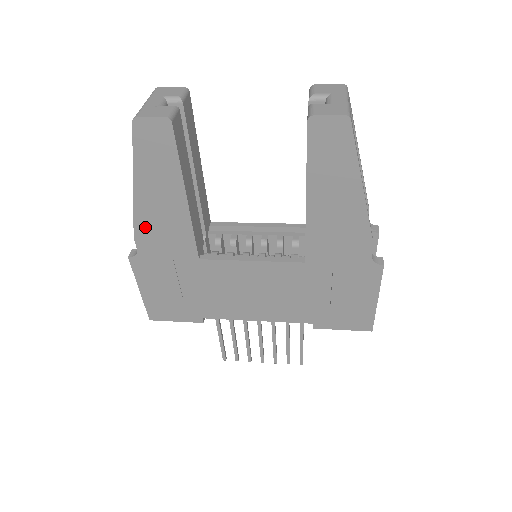
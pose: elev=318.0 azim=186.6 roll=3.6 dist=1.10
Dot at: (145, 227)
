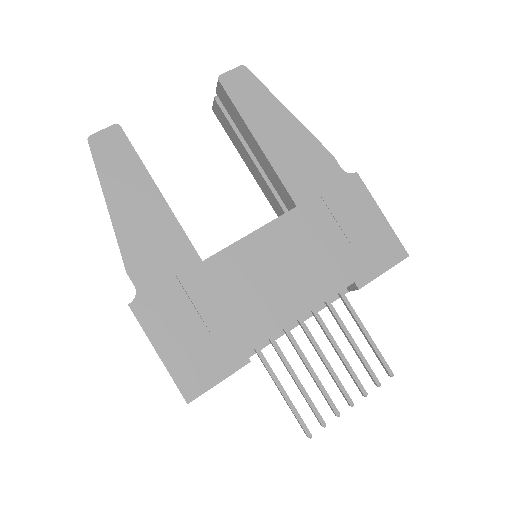
Dot at: (133, 250)
